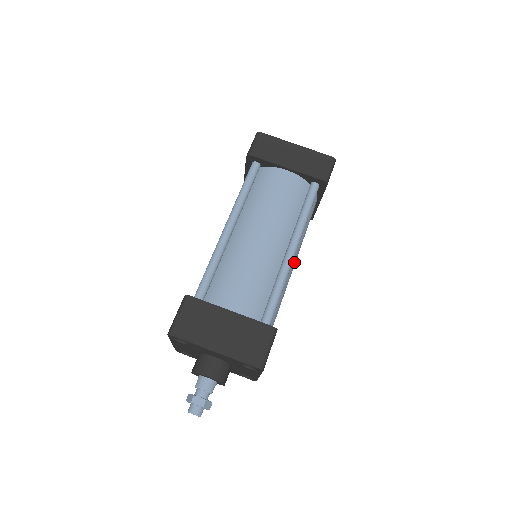
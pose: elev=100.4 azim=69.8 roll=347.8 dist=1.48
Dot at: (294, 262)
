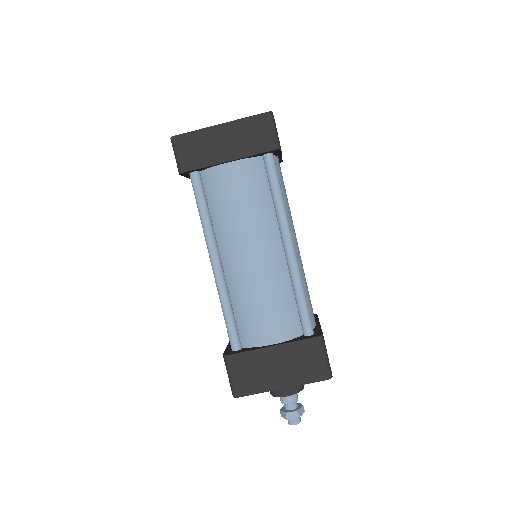
Dot at: (296, 243)
